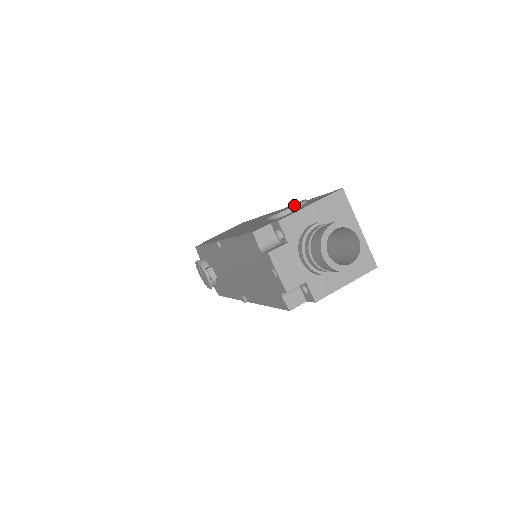
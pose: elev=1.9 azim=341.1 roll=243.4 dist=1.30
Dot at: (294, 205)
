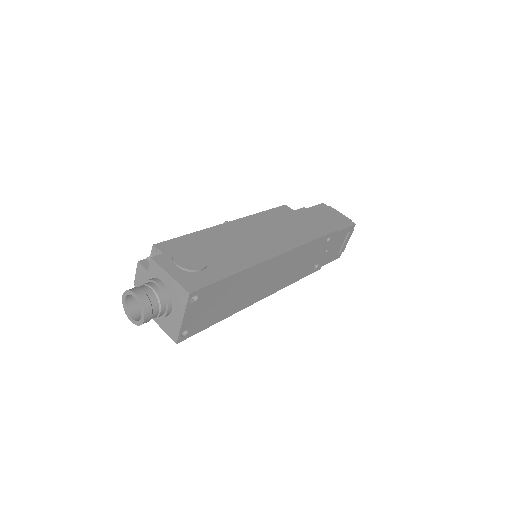
Dot at: (181, 263)
